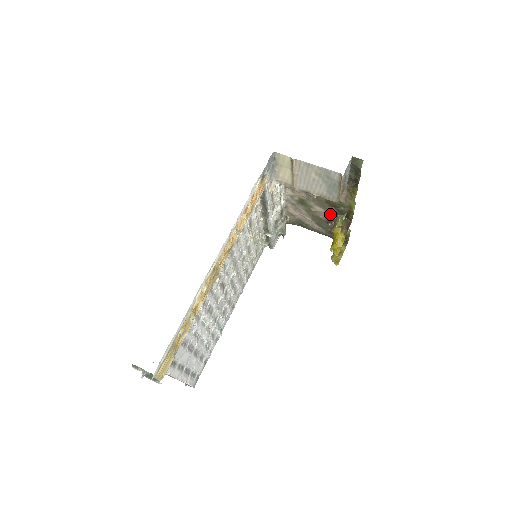
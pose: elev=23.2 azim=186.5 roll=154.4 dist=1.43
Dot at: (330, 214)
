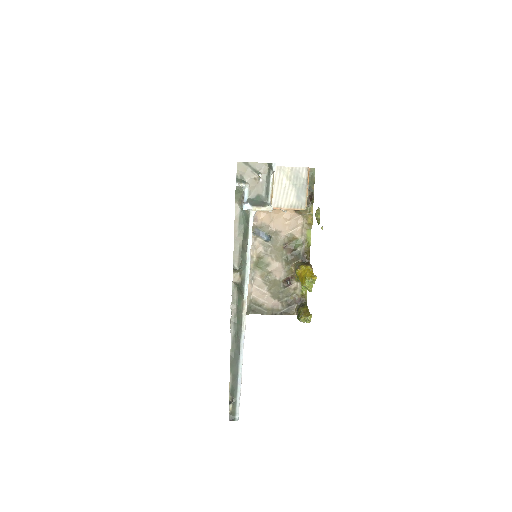
Dot at: (287, 267)
